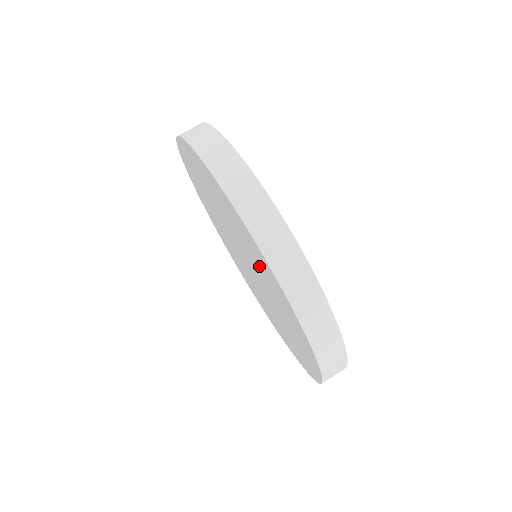
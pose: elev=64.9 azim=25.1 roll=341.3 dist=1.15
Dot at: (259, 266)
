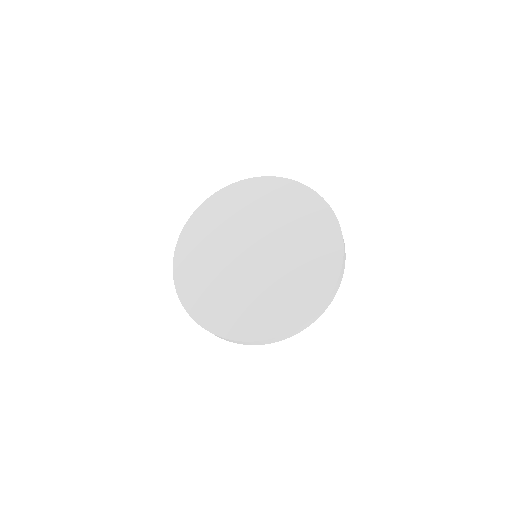
Dot at: (309, 246)
